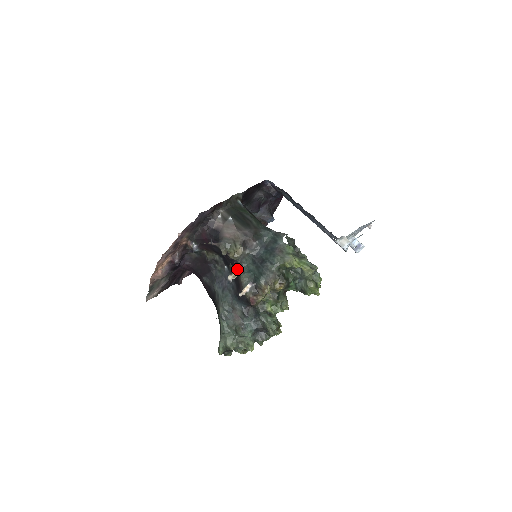
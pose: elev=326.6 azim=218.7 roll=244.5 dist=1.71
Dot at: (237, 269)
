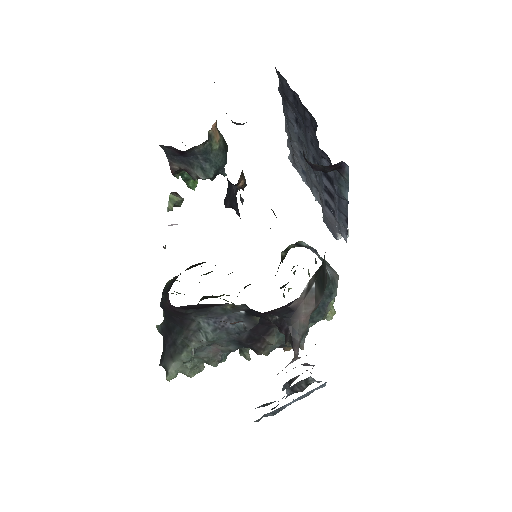
Dot at: (269, 329)
